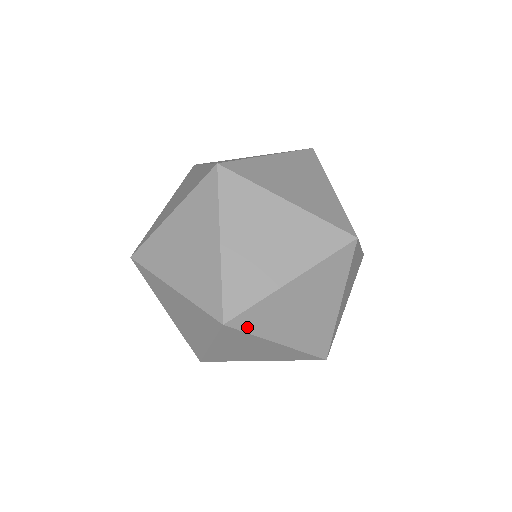
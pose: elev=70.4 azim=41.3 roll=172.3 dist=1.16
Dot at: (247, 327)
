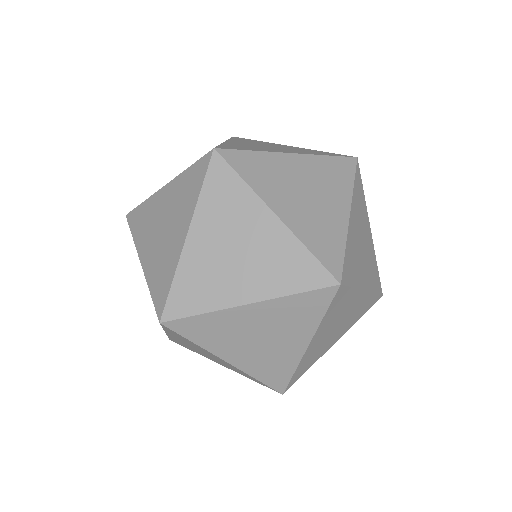
Dot at: (333, 304)
